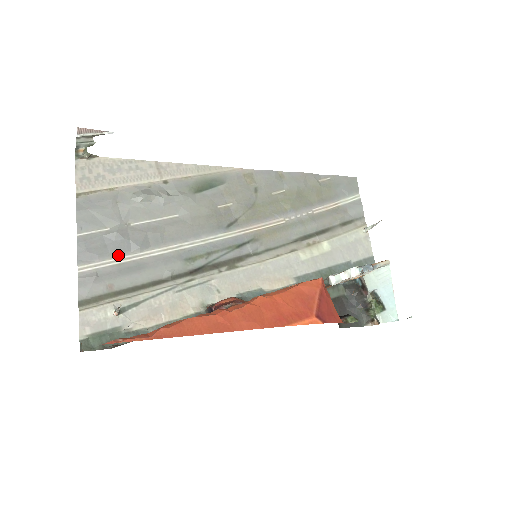
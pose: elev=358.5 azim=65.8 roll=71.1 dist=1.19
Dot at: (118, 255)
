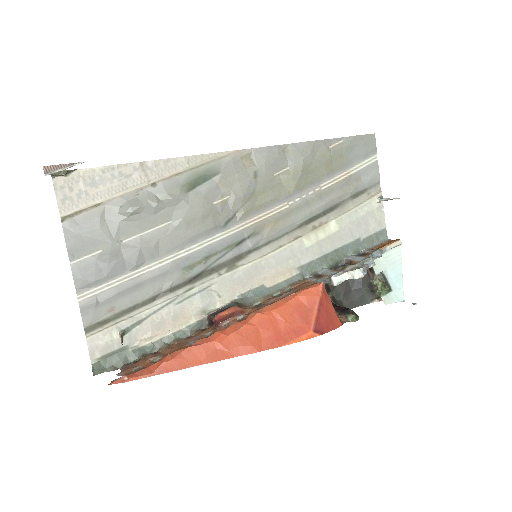
Dot at: (115, 277)
